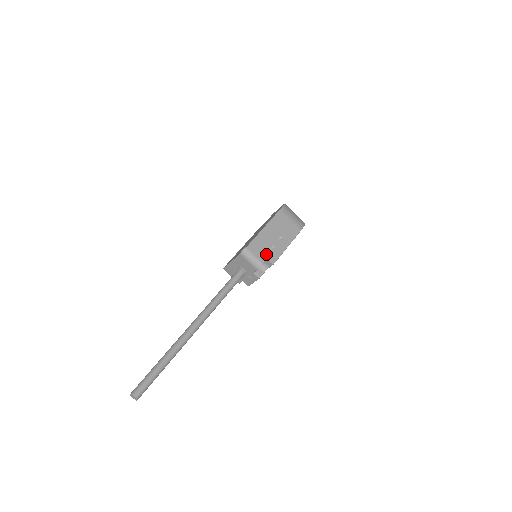
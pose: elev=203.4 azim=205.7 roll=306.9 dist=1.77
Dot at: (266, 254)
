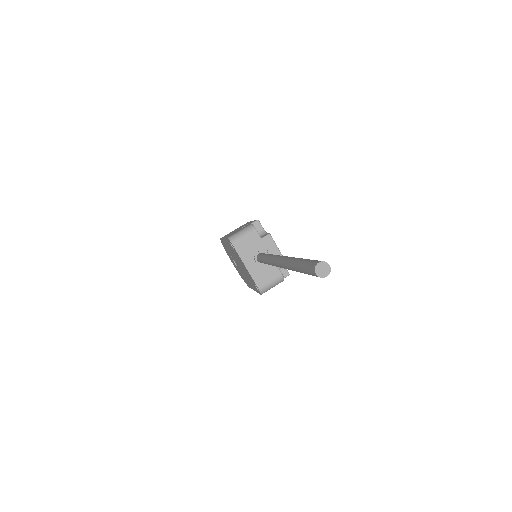
Dot at: occluded
